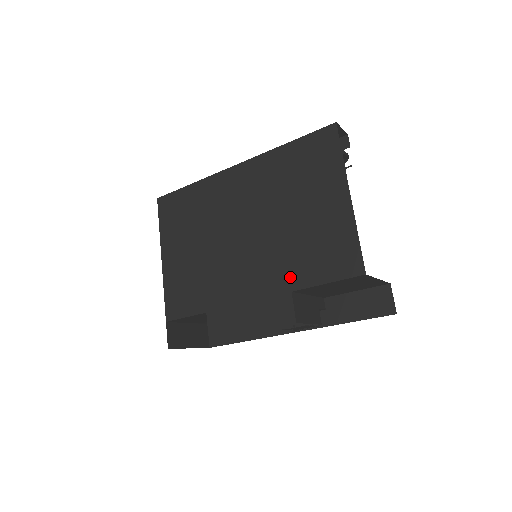
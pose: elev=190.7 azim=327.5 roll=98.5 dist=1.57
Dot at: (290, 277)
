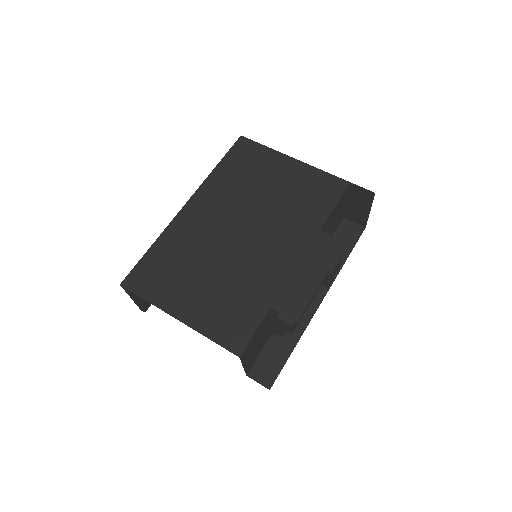
Dot at: (309, 224)
